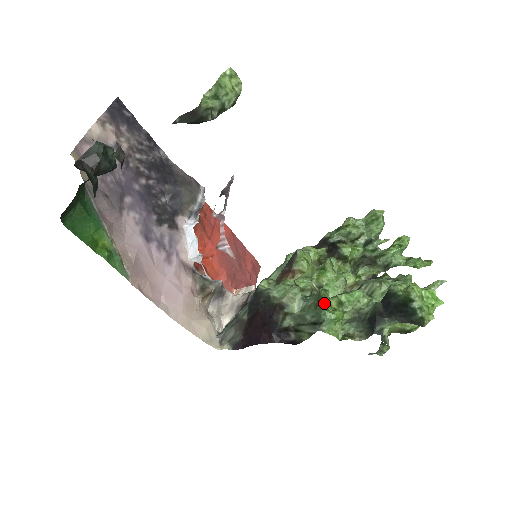
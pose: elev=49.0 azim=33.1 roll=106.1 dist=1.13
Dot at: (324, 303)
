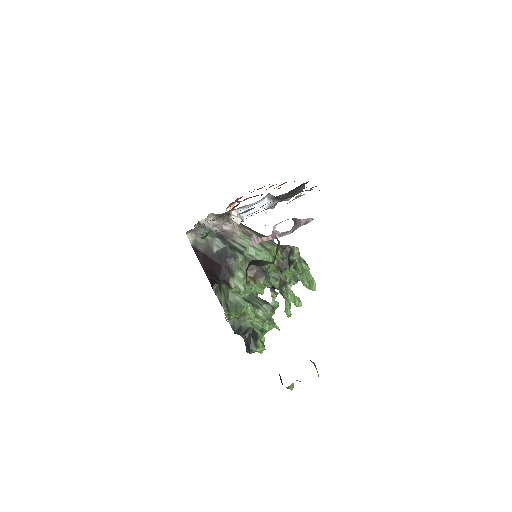
Dot at: (239, 314)
